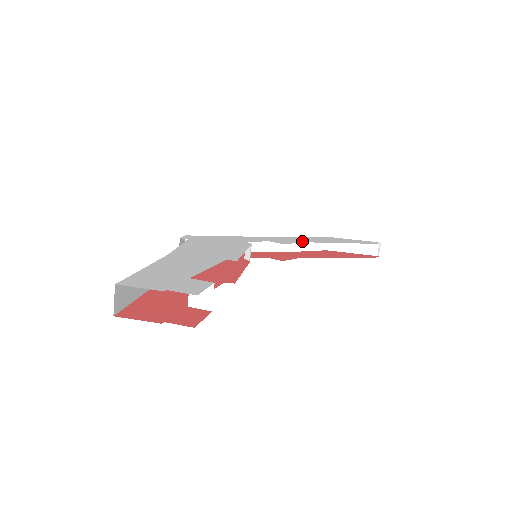
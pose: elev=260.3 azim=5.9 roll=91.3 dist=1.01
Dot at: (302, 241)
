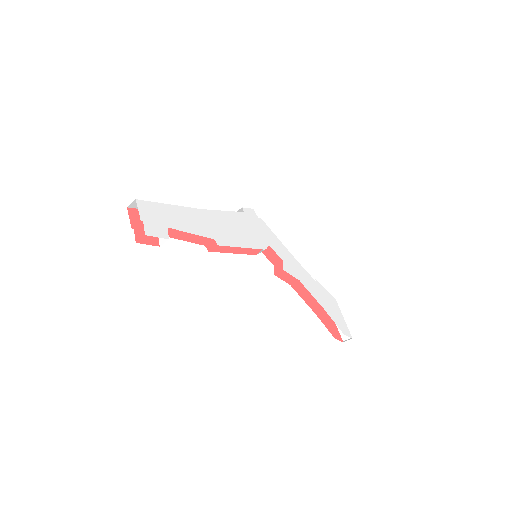
Dot at: (303, 281)
